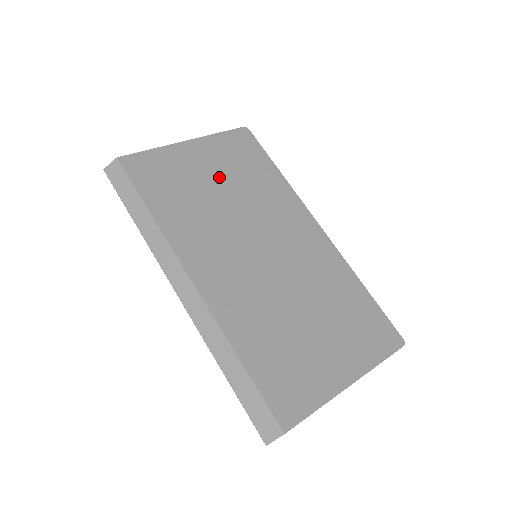
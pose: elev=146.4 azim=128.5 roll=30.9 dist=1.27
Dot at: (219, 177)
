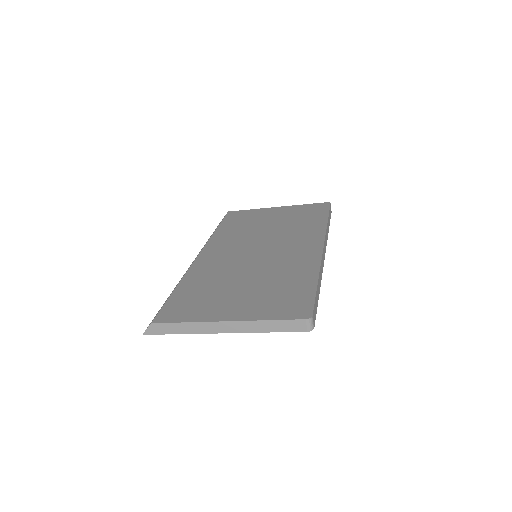
Dot at: (277, 220)
